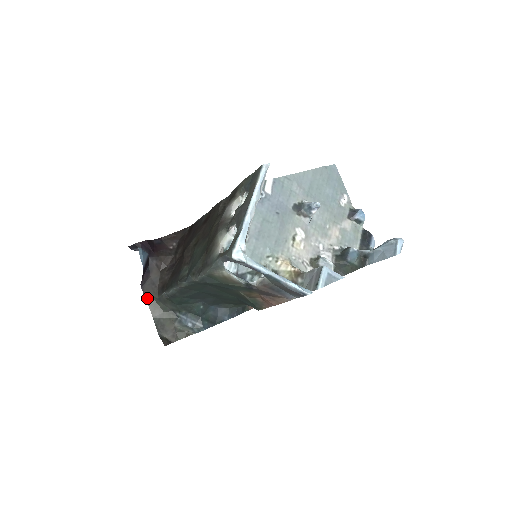
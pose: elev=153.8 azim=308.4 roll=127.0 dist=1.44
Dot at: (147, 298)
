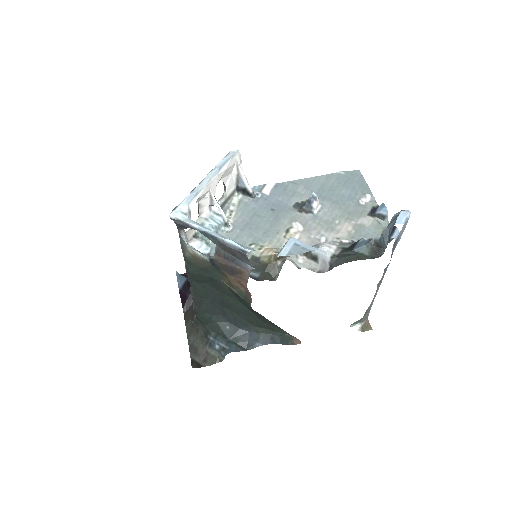
Dot at: (186, 323)
